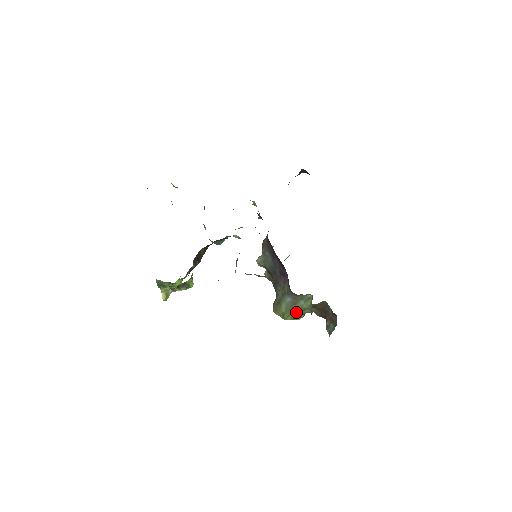
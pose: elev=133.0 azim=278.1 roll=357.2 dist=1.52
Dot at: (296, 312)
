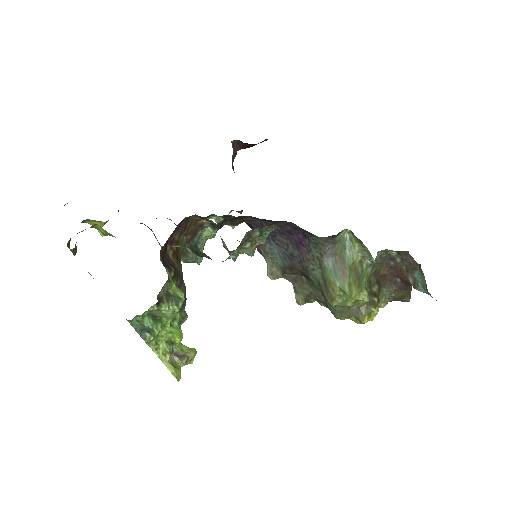
Dot at: (354, 275)
